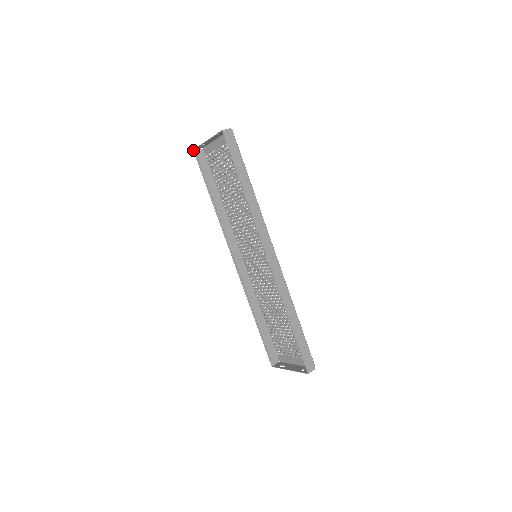
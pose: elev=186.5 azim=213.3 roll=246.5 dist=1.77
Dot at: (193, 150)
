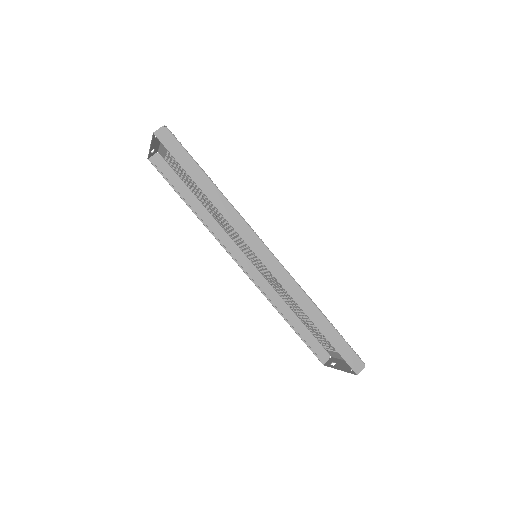
Dot at: occluded
